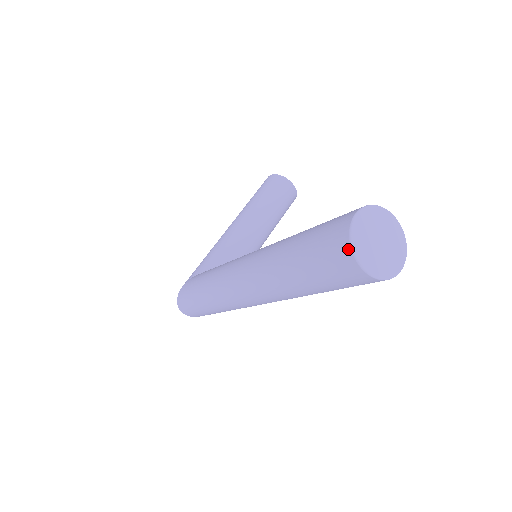
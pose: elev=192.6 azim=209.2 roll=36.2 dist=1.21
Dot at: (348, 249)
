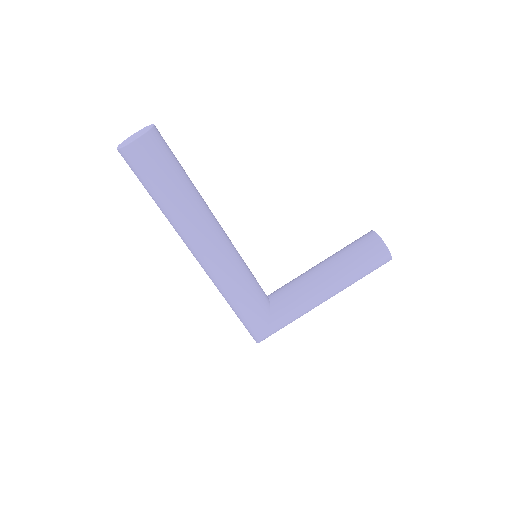
Dot at: occluded
